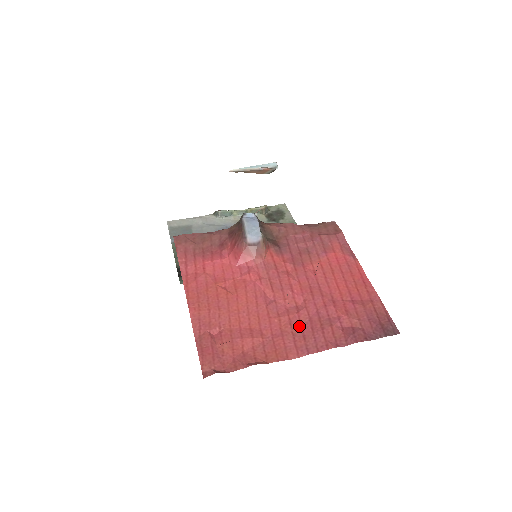
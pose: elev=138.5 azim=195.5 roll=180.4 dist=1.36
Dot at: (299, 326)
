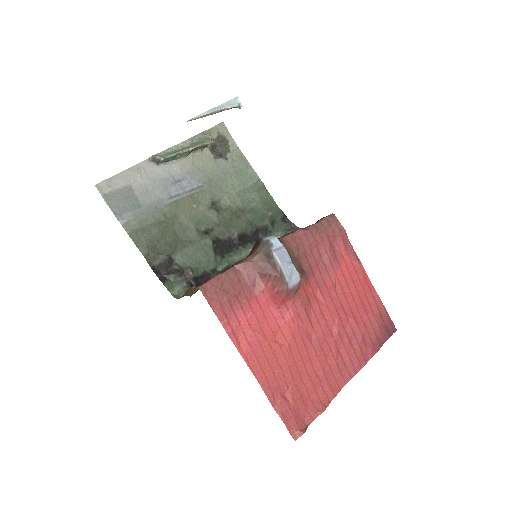
Dot at: (338, 354)
